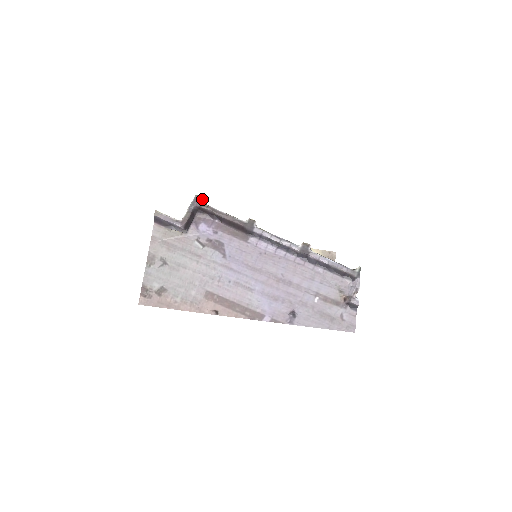
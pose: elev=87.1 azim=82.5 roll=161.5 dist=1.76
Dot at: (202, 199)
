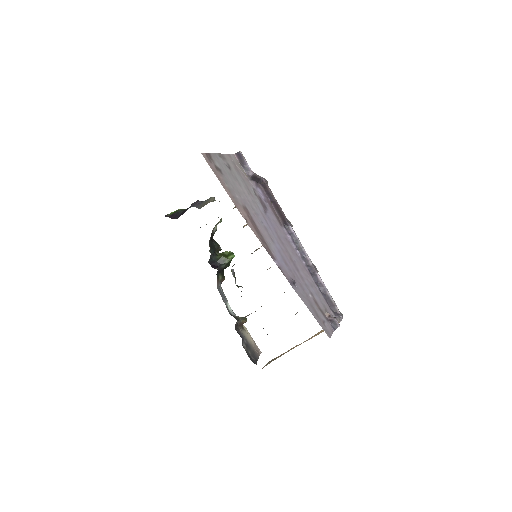
Dot at: (267, 184)
